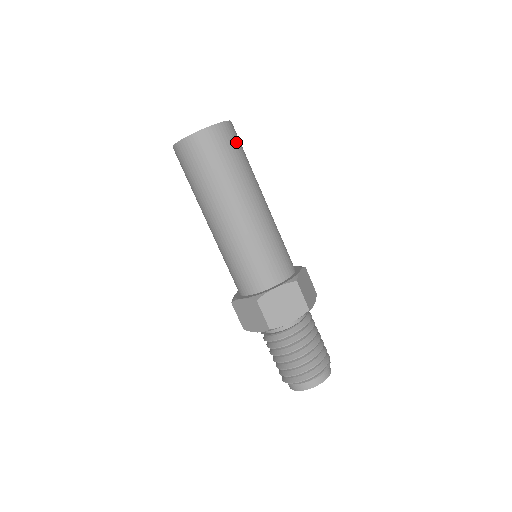
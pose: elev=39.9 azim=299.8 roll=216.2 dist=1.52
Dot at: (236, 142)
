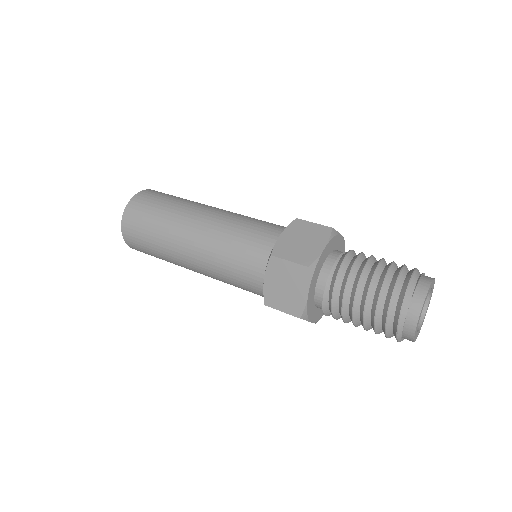
Dot at: occluded
